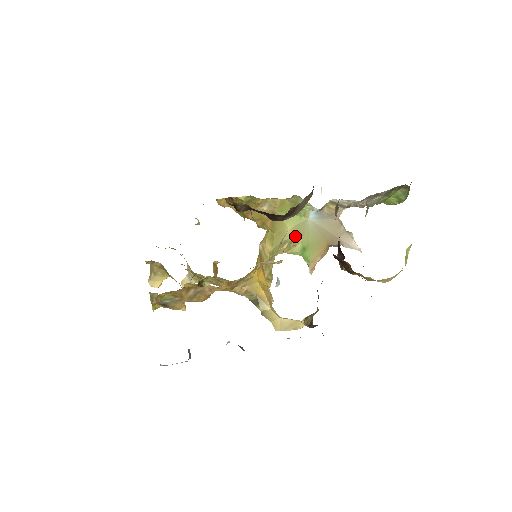
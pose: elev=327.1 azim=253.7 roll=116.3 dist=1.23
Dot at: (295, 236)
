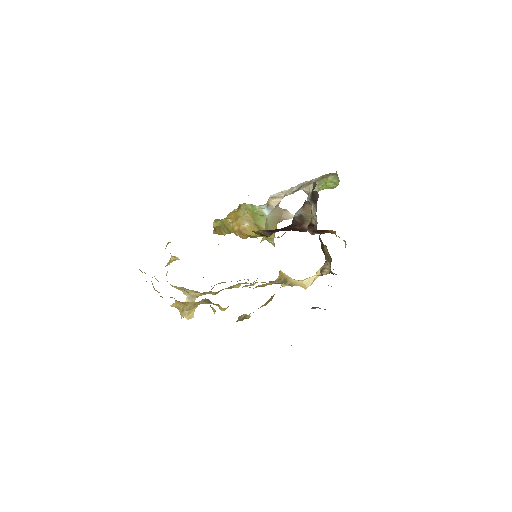
Dot at: occluded
